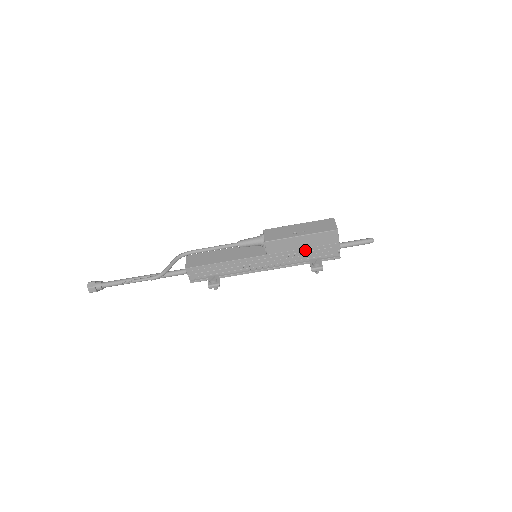
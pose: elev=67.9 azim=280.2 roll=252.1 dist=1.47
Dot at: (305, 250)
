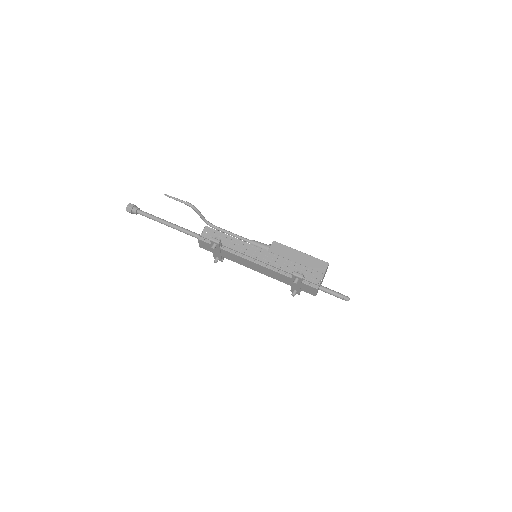
Dot at: (296, 265)
